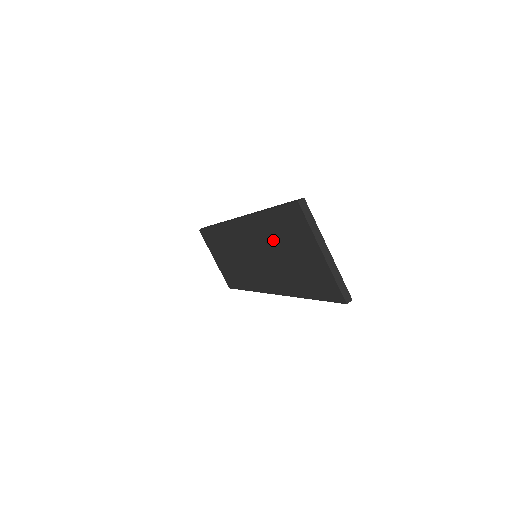
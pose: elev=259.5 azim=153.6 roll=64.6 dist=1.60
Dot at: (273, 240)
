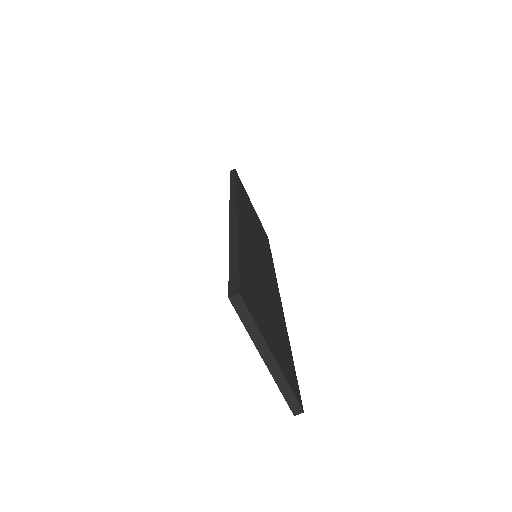
Dot at: occluded
